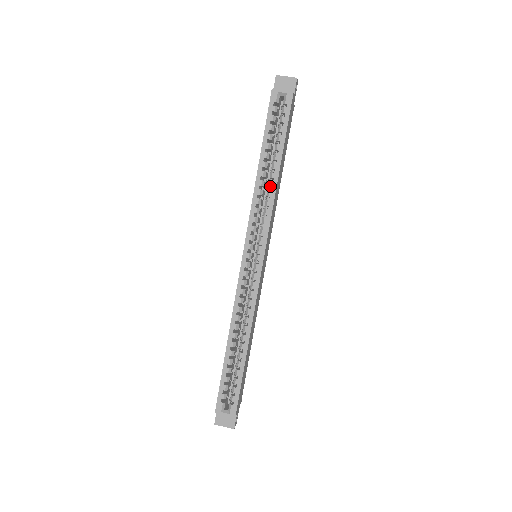
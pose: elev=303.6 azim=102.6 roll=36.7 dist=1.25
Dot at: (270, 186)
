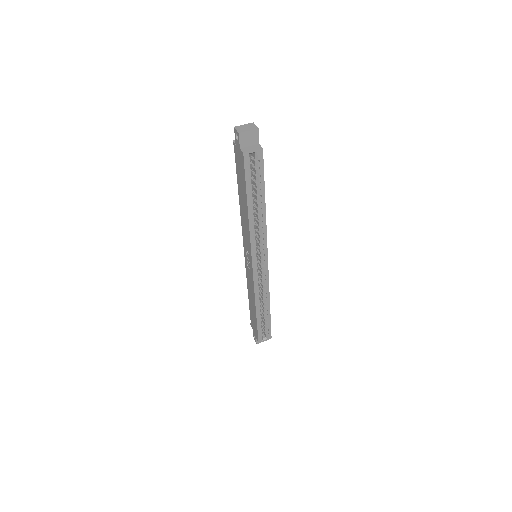
Dot at: (261, 220)
